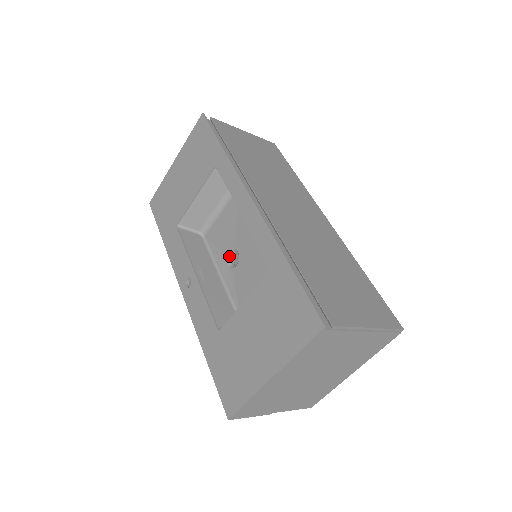
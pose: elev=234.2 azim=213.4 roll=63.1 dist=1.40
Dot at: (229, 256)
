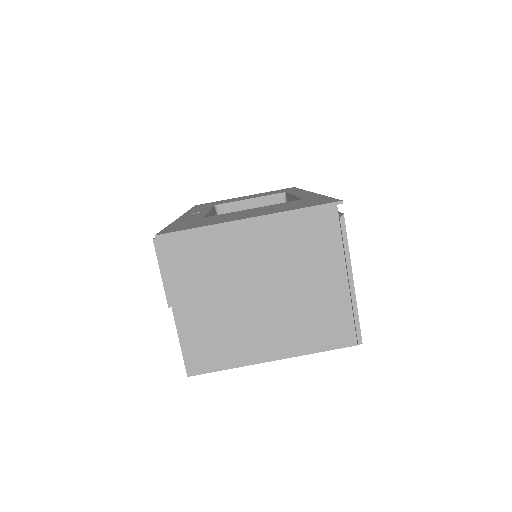
Dot at: occluded
